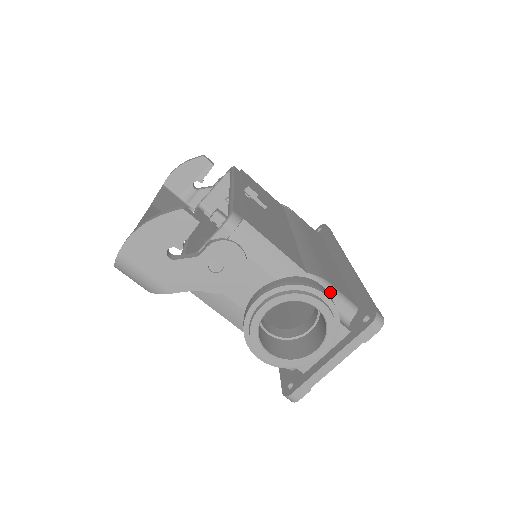
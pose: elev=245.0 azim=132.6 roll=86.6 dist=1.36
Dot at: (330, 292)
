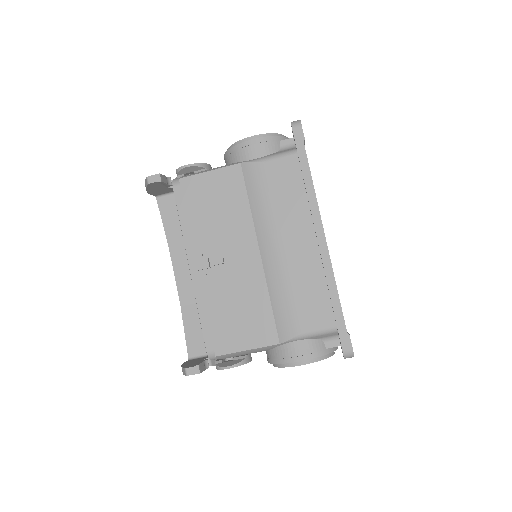
Dot at: (306, 338)
